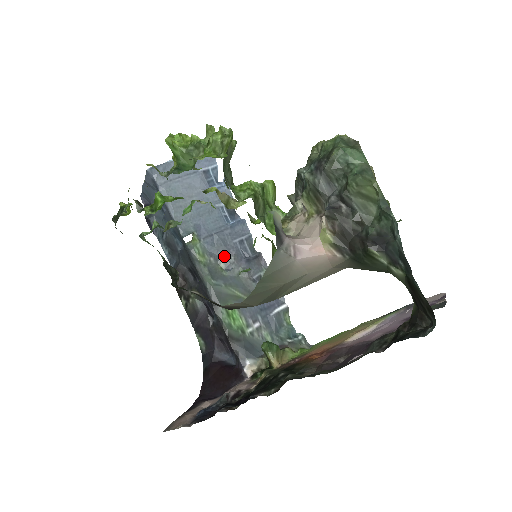
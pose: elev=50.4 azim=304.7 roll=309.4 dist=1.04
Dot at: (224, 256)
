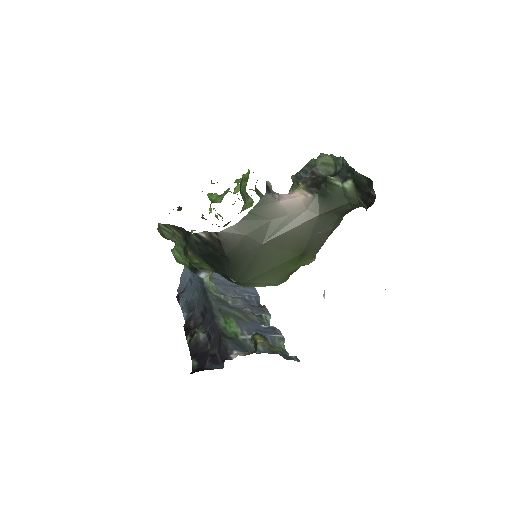
Dot at: (233, 297)
